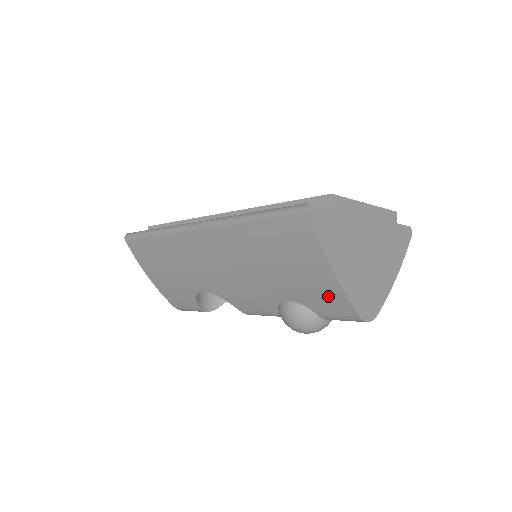
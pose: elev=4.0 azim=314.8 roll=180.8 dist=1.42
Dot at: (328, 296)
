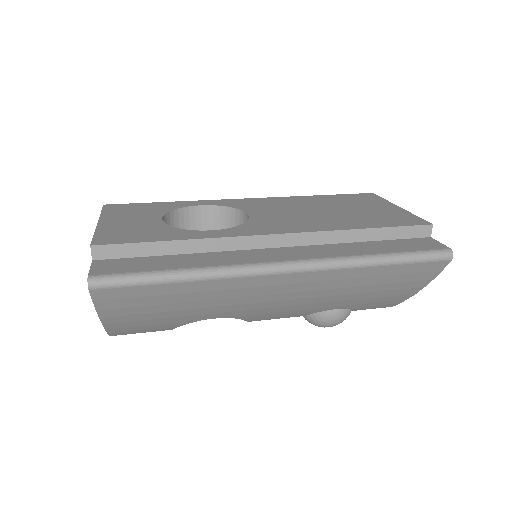
Dot at: (388, 302)
